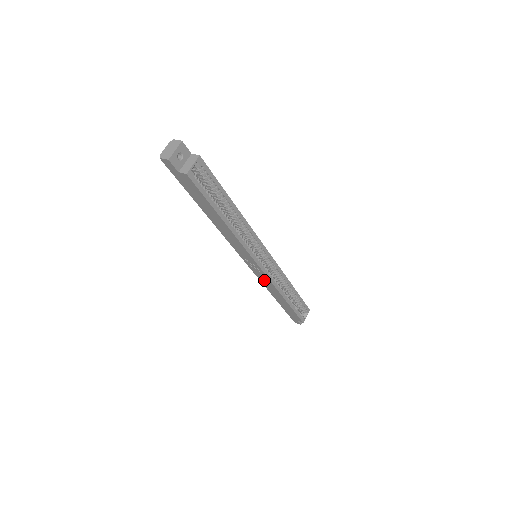
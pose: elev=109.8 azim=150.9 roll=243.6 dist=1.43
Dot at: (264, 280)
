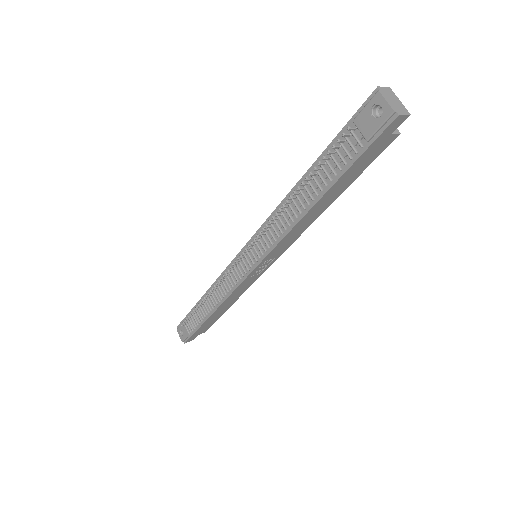
Dot at: (242, 288)
